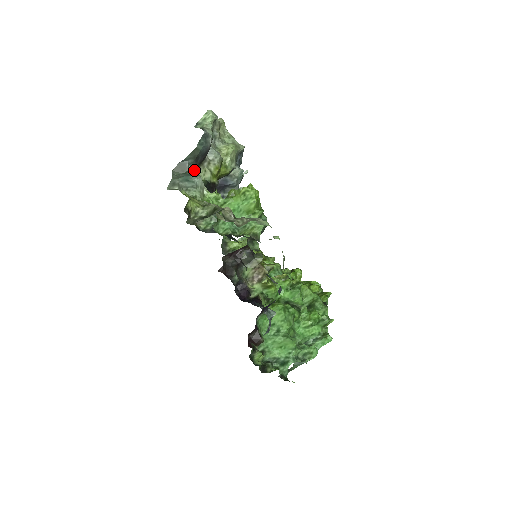
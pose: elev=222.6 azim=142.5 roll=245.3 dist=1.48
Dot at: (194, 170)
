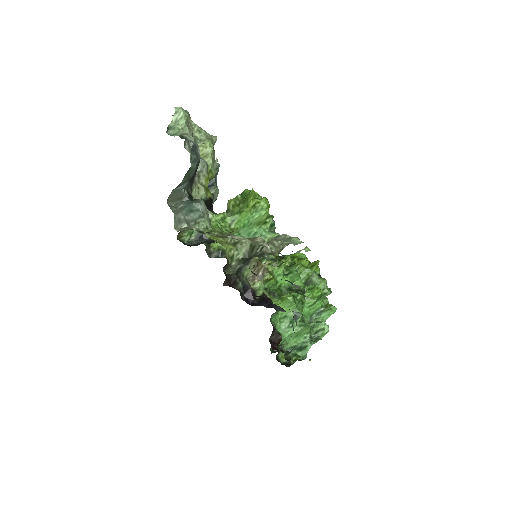
Dot at: (189, 192)
